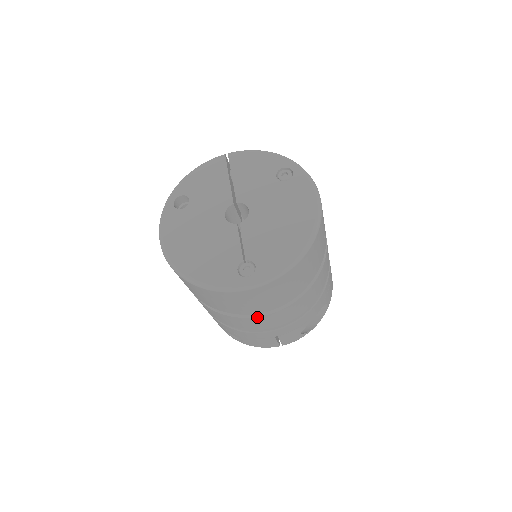
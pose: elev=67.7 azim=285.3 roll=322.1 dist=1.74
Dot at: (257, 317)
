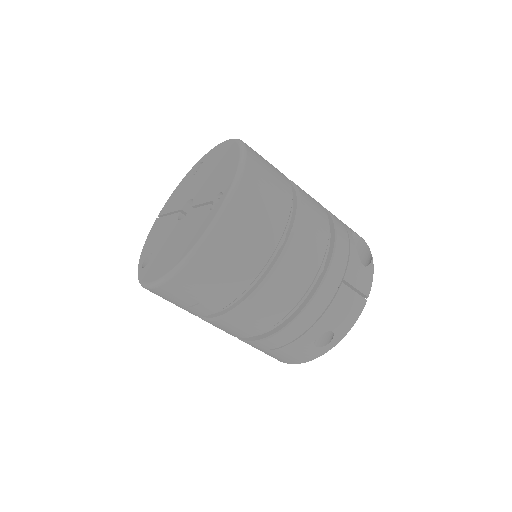
Dot at: (287, 252)
